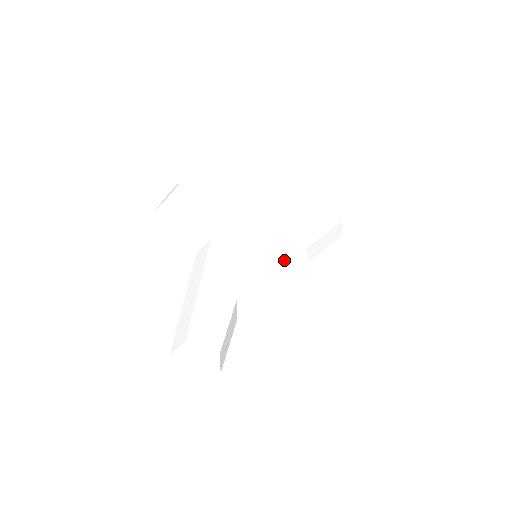
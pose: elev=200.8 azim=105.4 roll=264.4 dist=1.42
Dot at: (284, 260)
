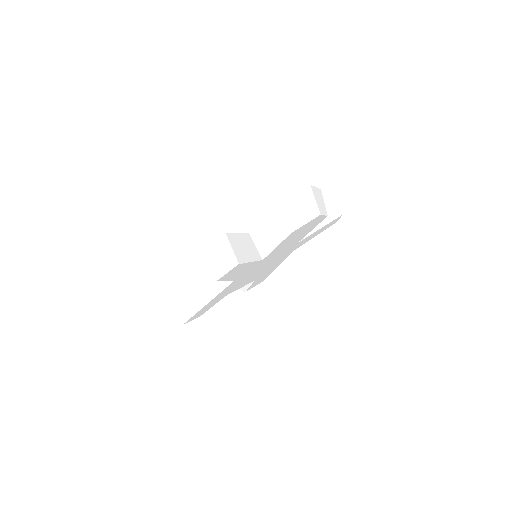
Dot at: occluded
